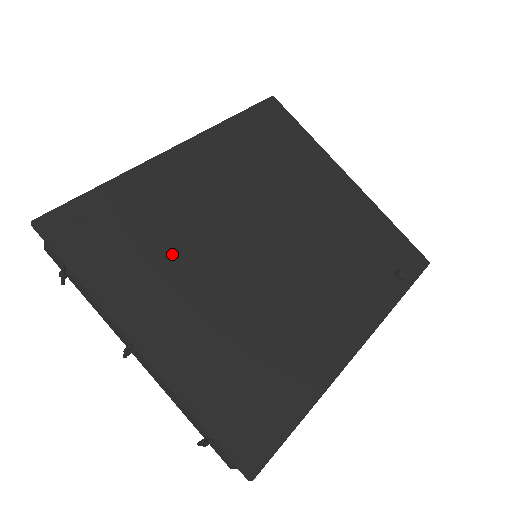
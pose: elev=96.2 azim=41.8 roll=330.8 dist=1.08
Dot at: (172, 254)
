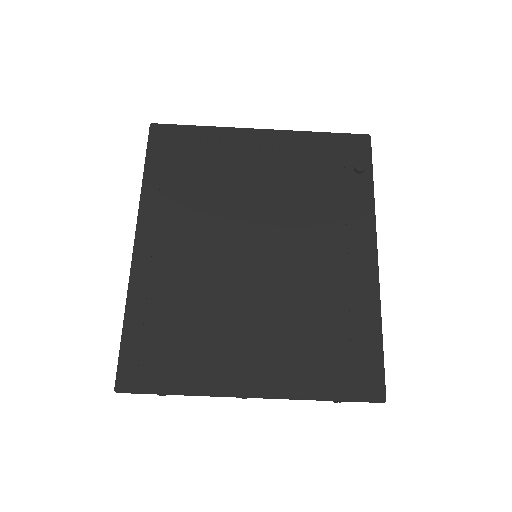
Dot at: (210, 319)
